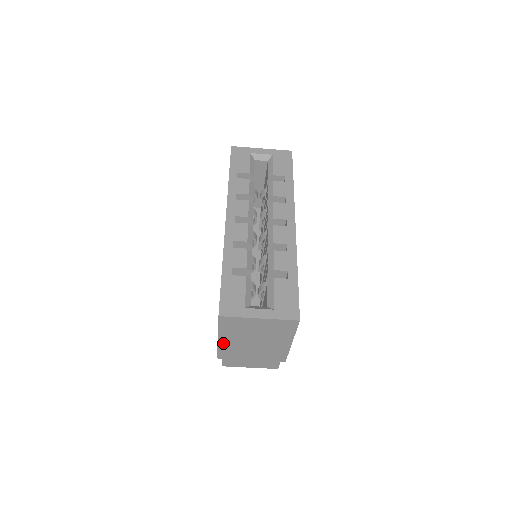
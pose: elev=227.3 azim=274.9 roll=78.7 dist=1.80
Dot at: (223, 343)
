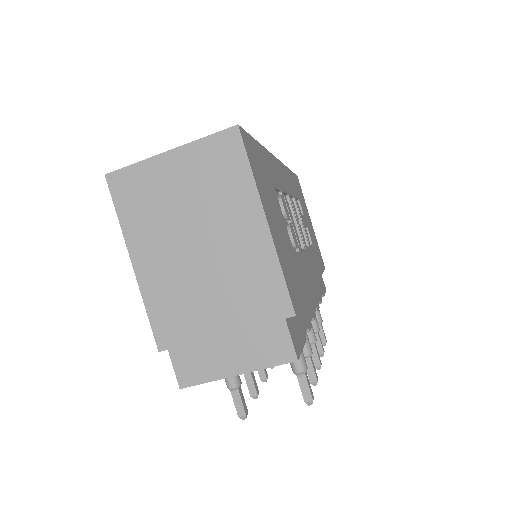
Dot at: (146, 277)
